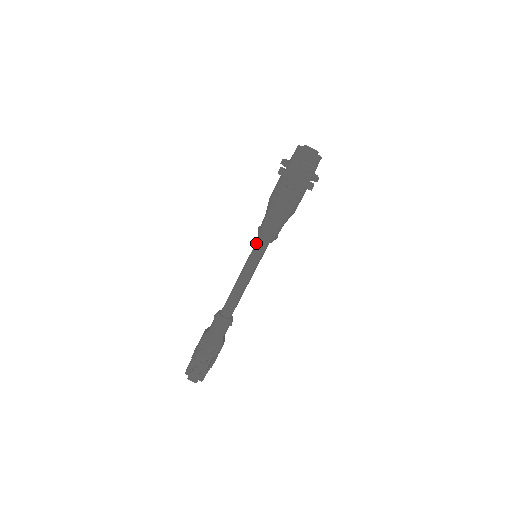
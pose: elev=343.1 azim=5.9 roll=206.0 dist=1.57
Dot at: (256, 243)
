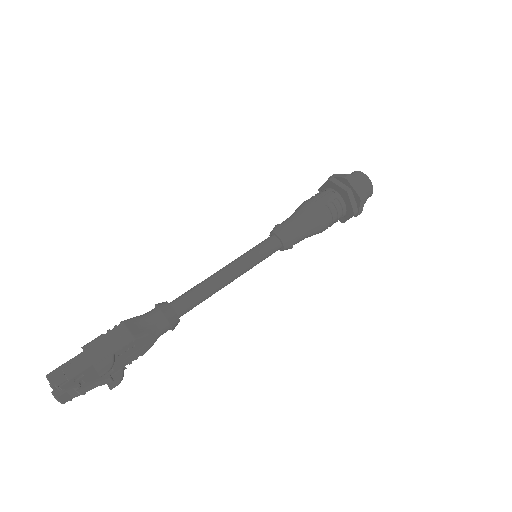
Dot at: (271, 244)
